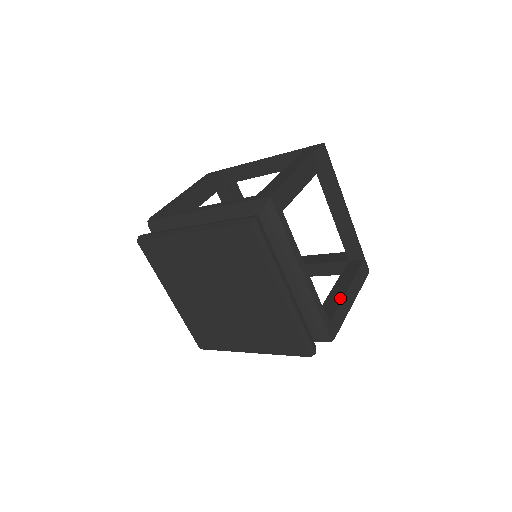
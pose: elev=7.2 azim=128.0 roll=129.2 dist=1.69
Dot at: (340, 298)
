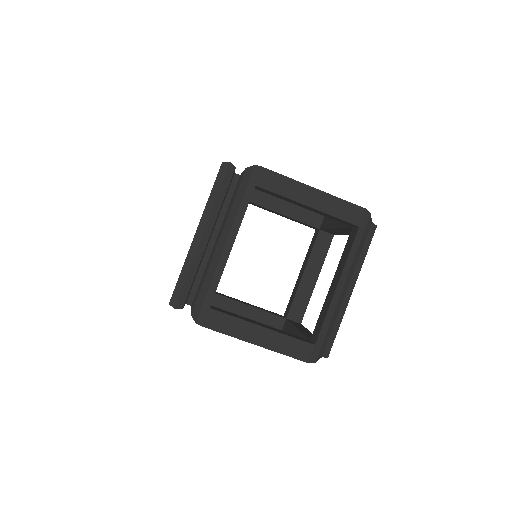
Dot at: (247, 320)
